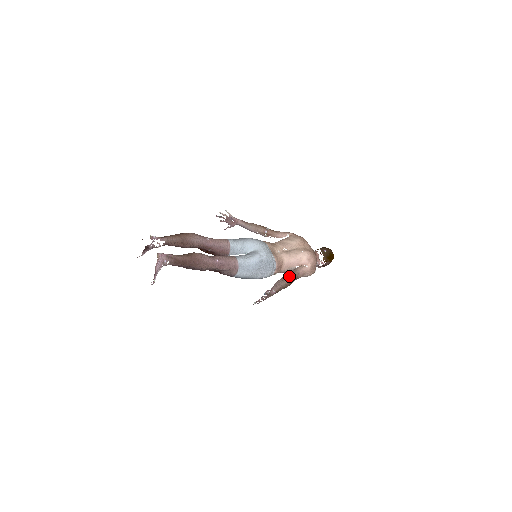
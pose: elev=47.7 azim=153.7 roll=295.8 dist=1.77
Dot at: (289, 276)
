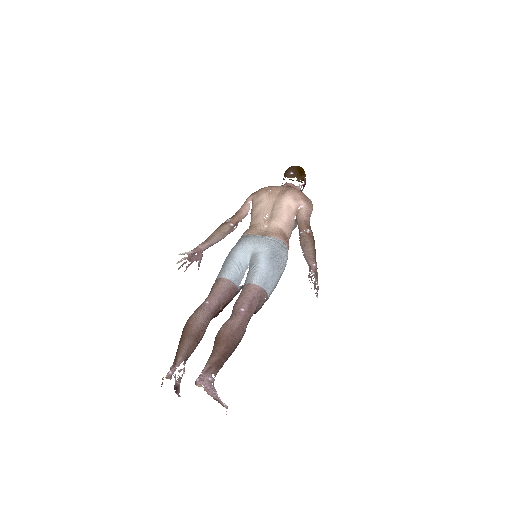
Dot at: (304, 235)
